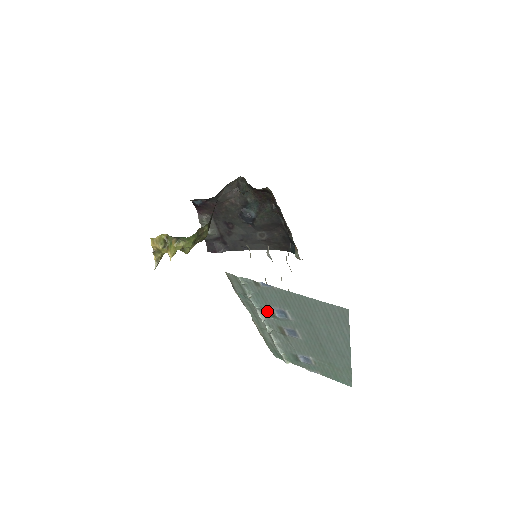
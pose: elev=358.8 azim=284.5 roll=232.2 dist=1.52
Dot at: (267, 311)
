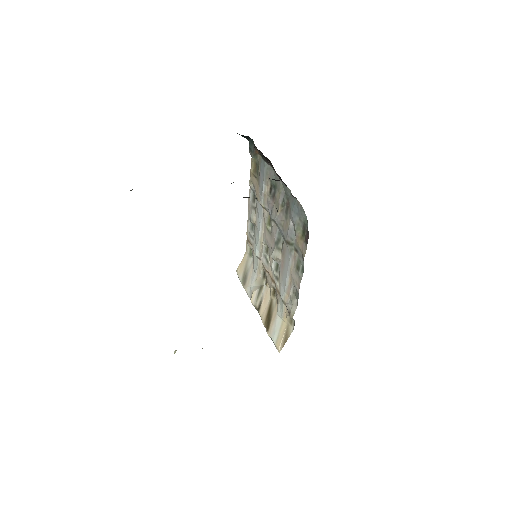
Dot at: occluded
